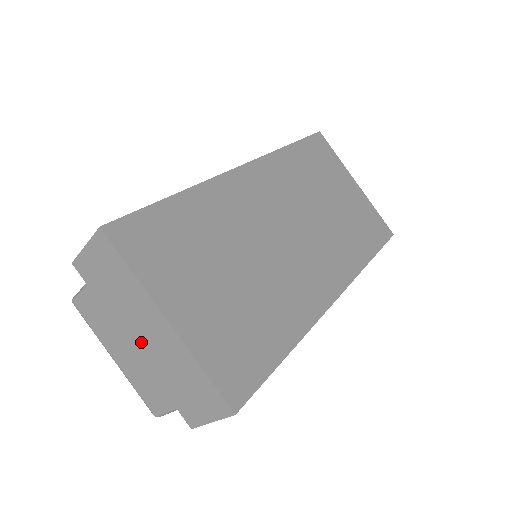
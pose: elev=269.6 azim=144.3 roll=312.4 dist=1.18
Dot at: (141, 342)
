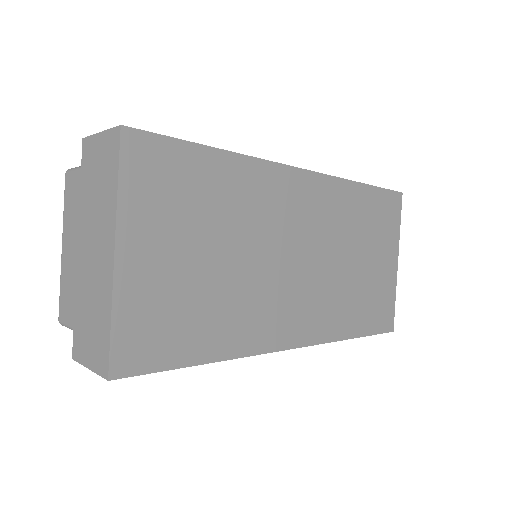
Dot at: (86, 252)
